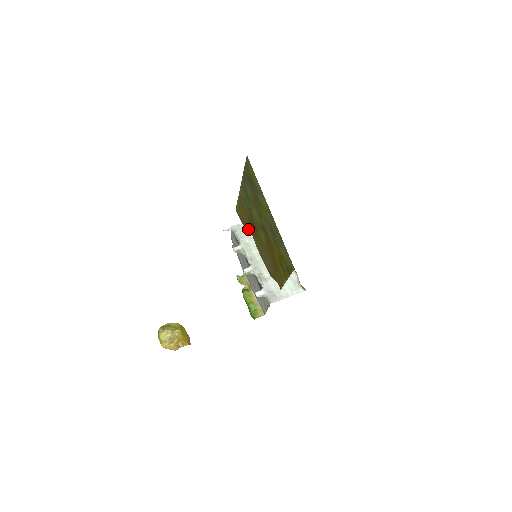
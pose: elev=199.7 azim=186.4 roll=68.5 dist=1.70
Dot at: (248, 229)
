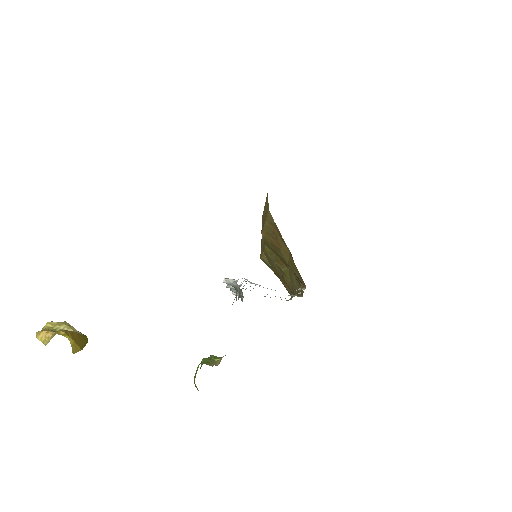
Dot at: occluded
